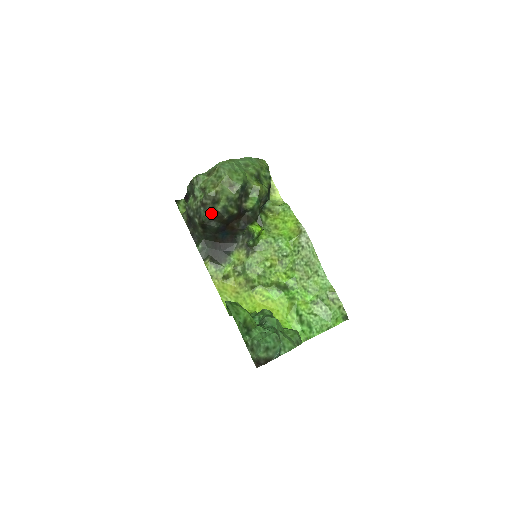
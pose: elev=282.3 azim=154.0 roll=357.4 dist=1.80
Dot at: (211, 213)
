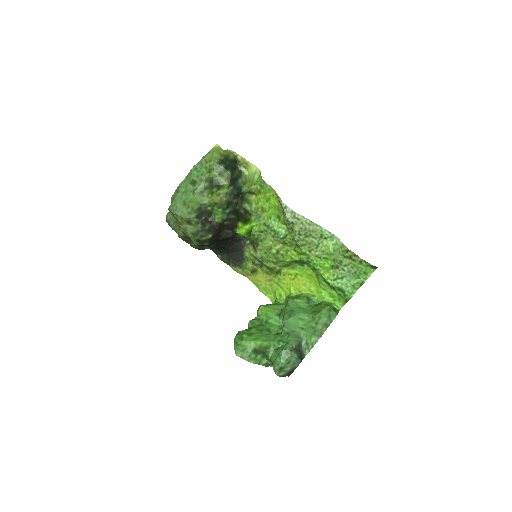
Dot at: (196, 245)
